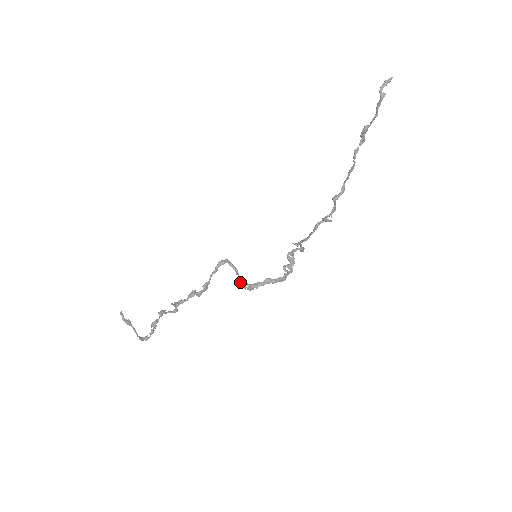
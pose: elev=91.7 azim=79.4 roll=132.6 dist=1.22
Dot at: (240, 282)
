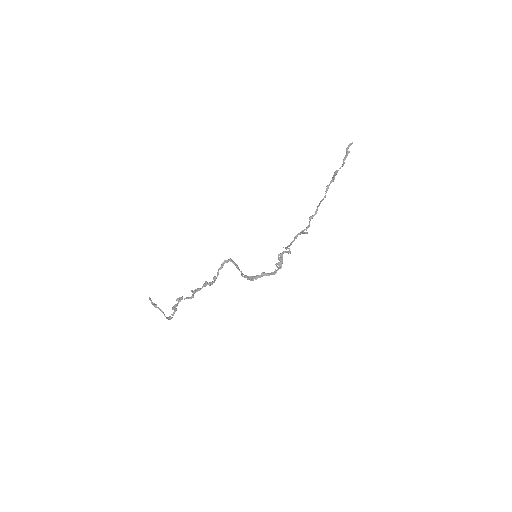
Dot at: occluded
